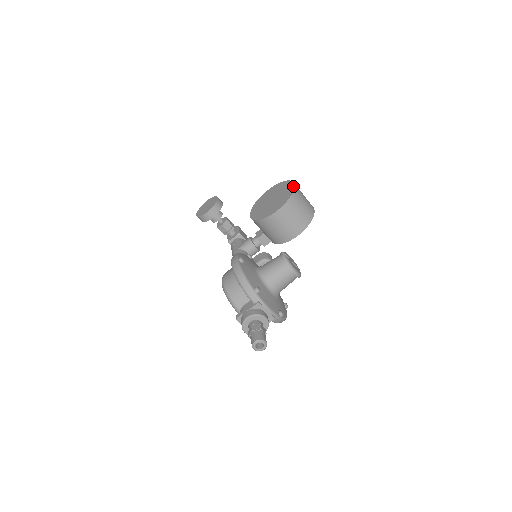
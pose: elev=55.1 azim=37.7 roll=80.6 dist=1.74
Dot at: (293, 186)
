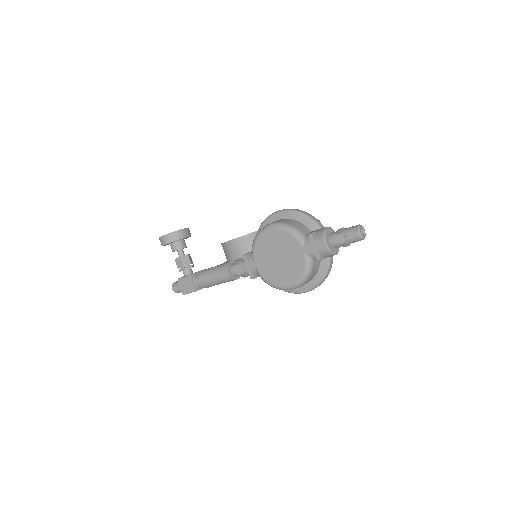
Dot at: occluded
